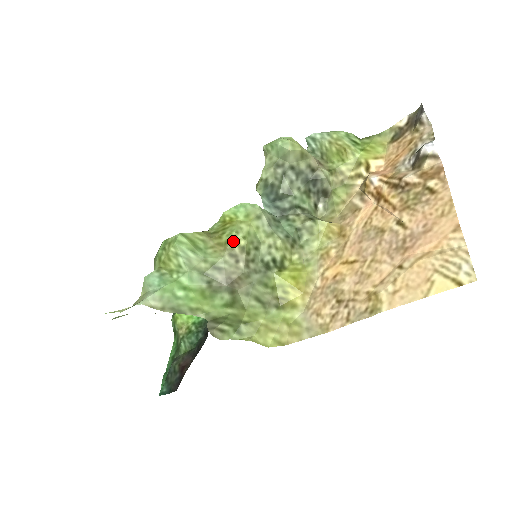
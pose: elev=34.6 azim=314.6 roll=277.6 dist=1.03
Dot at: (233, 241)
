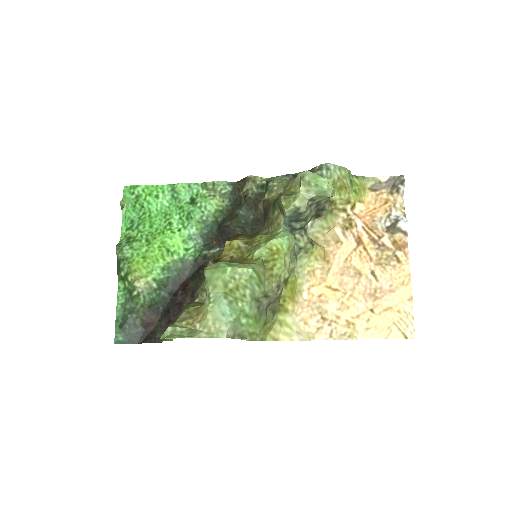
Dot at: (282, 275)
